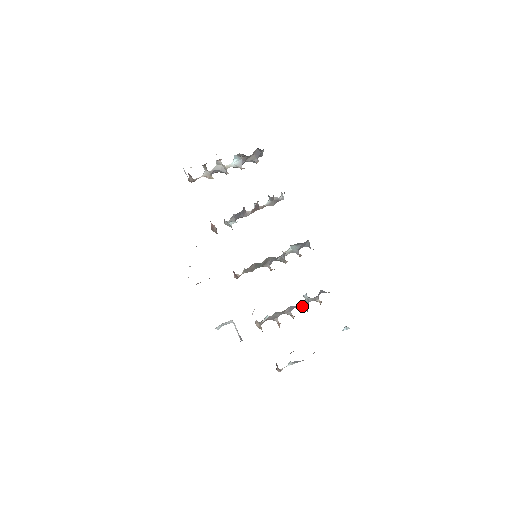
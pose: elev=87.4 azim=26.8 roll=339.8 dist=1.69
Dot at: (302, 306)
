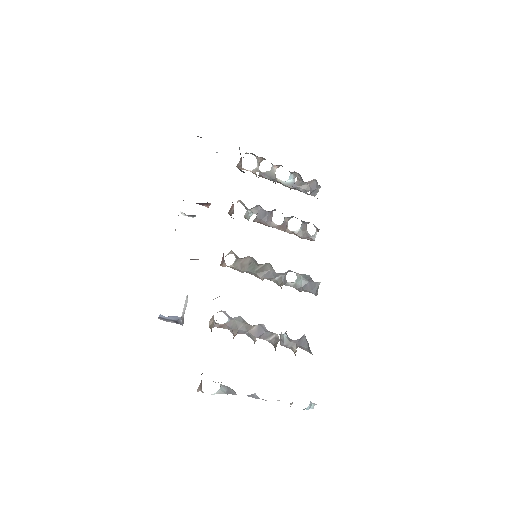
Dot at: (273, 340)
